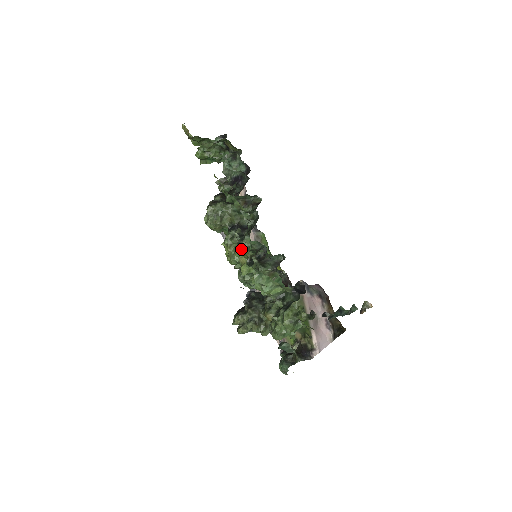
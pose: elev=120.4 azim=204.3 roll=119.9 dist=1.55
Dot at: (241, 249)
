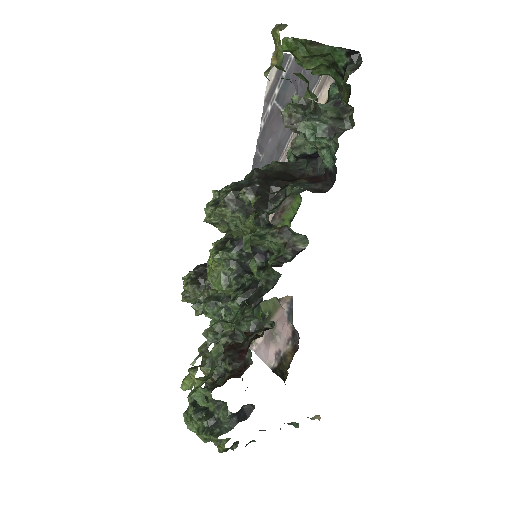
Dot at: (226, 286)
